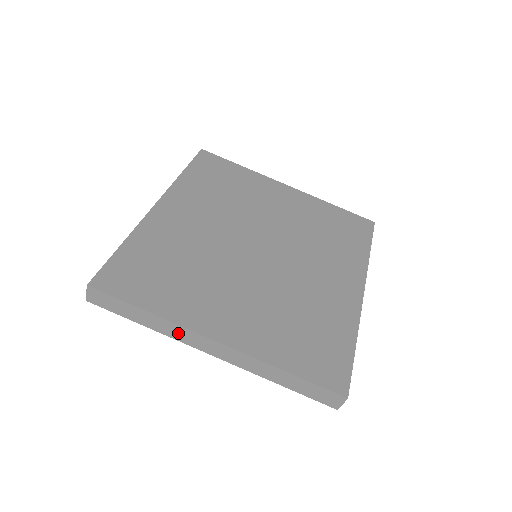
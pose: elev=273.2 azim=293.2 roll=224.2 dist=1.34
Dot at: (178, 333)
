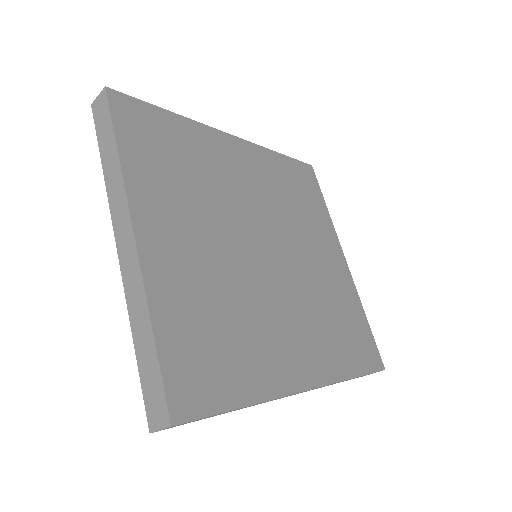
Dot at: (117, 197)
